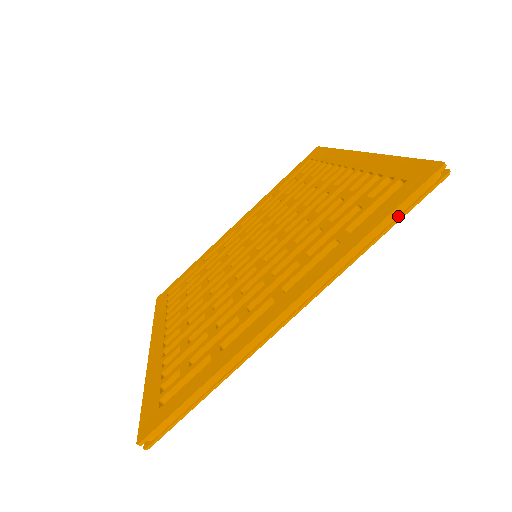
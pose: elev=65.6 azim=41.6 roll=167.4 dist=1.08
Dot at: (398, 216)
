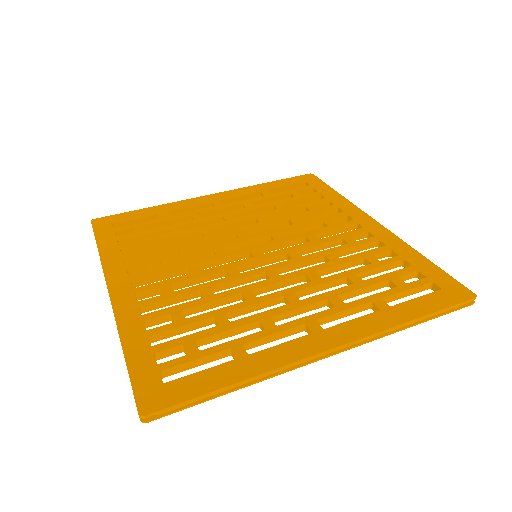
Dot at: (433, 316)
